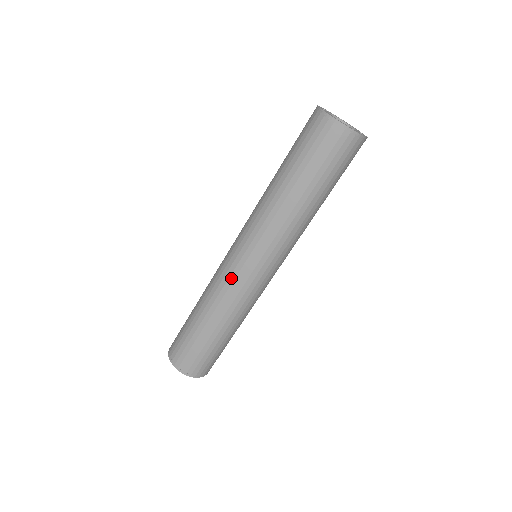
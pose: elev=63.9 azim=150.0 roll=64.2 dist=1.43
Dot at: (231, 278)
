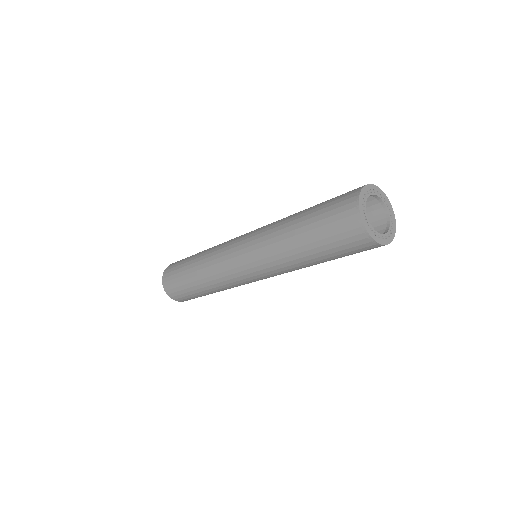
Dot at: (237, 282)
